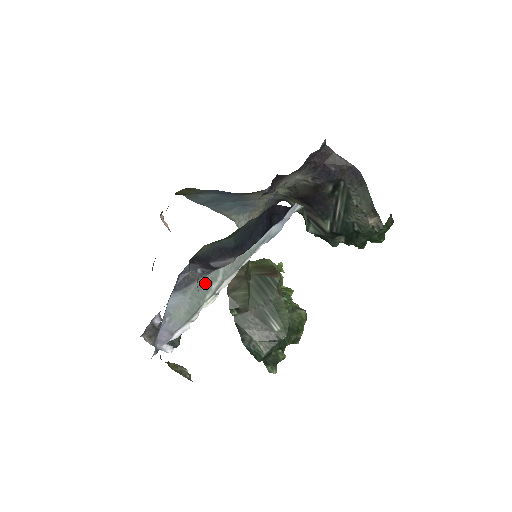
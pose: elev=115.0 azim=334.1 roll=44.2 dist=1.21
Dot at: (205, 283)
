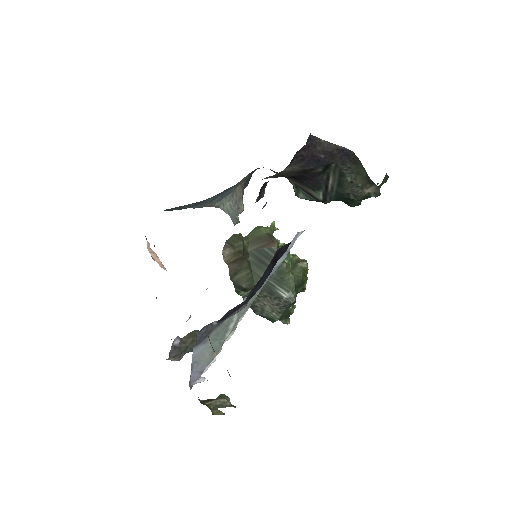
Dot at: (222, 328)
